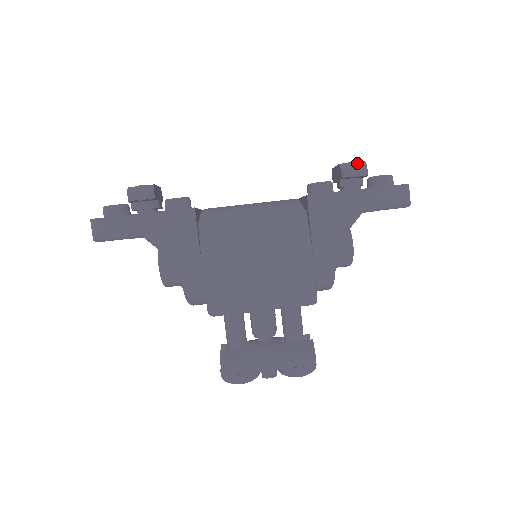
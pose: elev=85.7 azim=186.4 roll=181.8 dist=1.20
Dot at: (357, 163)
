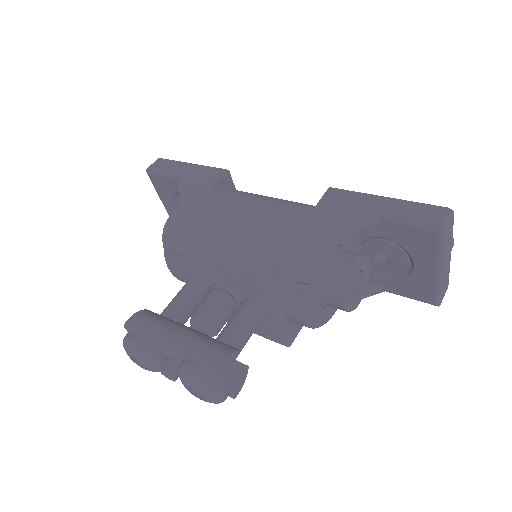
Dot at: occluded
